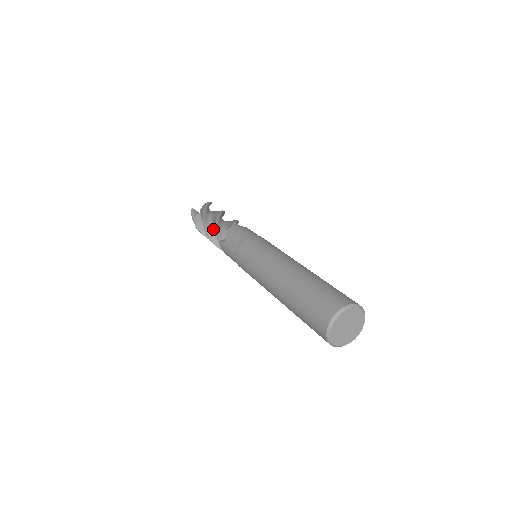
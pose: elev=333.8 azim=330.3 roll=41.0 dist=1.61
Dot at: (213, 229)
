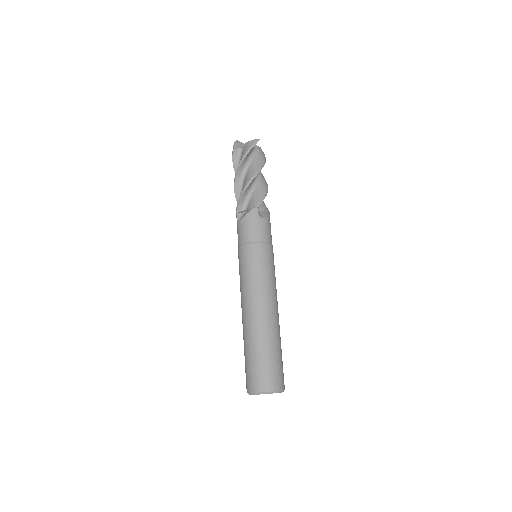
Dot at: (242, 186)
